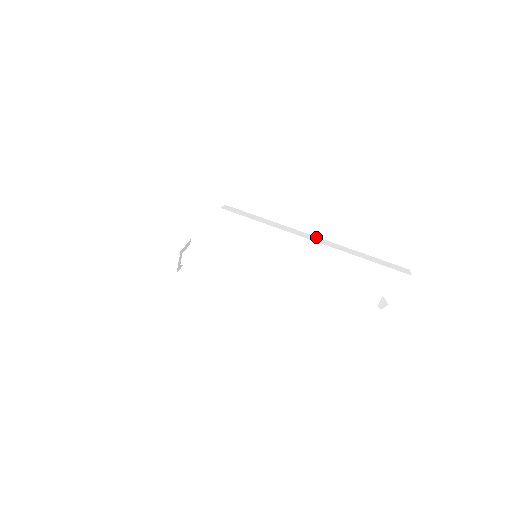
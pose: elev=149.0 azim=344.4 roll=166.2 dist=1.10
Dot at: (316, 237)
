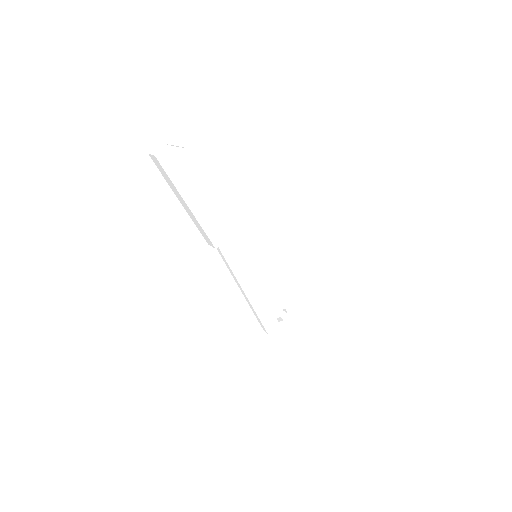
Dot at: (303, 252)
